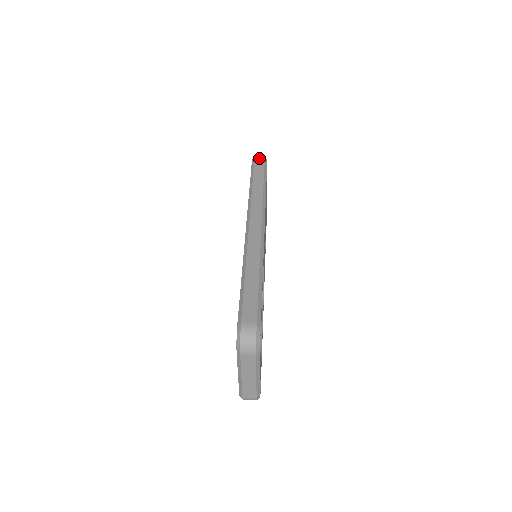
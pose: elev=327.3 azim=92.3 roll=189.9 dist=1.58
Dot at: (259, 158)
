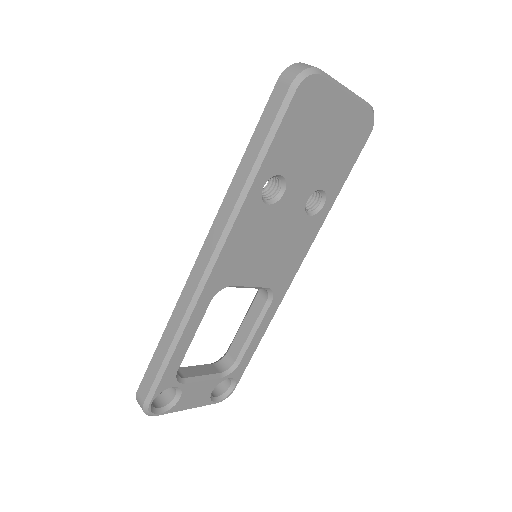
Dot at: (283, 81)
